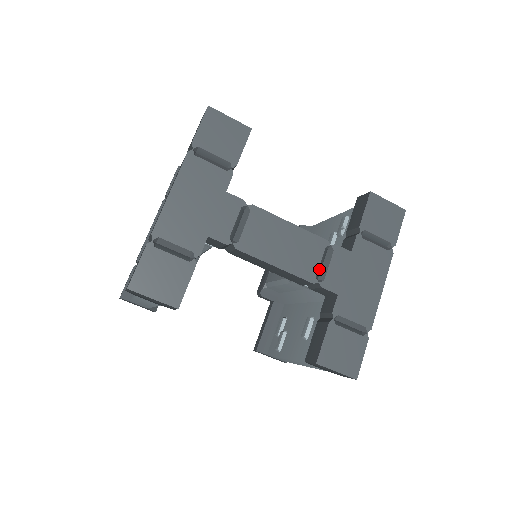
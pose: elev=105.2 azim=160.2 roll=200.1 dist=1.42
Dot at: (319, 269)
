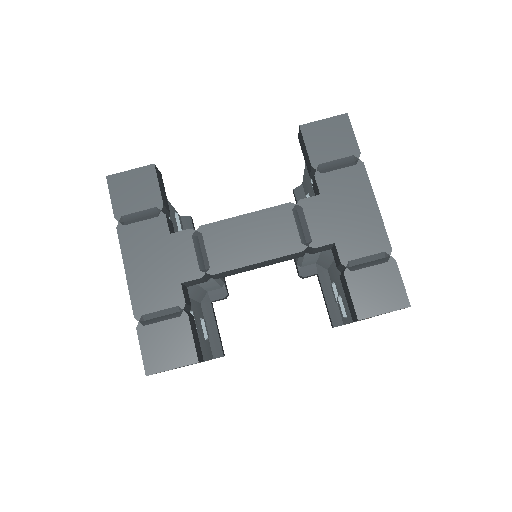
Dot at: (300, 234)
